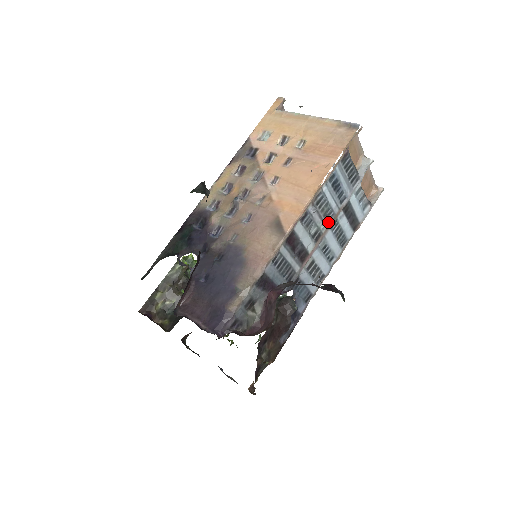
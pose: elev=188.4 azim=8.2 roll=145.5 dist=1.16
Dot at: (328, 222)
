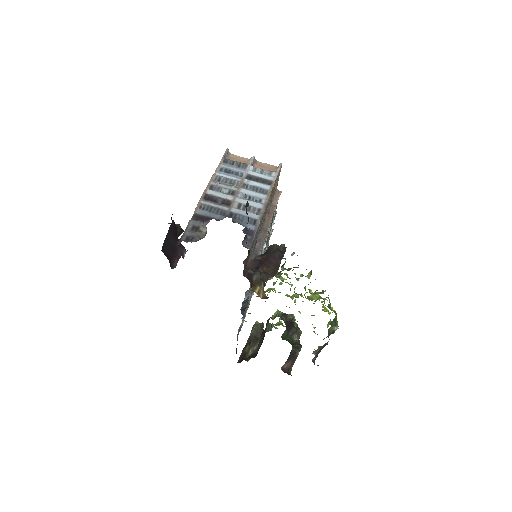
Dot at: (237, 186)
